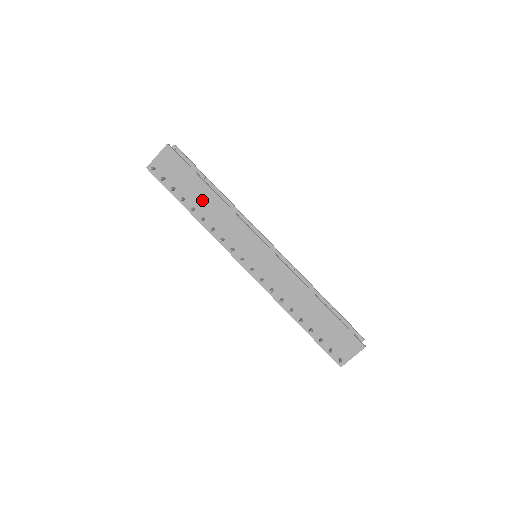
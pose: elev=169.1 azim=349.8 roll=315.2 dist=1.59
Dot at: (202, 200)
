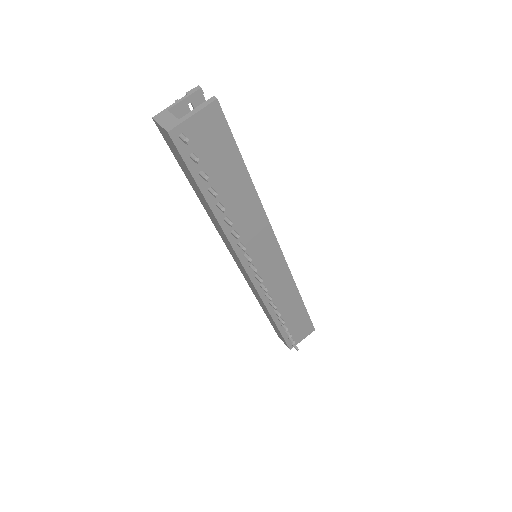
Dot at: (234, 193)
